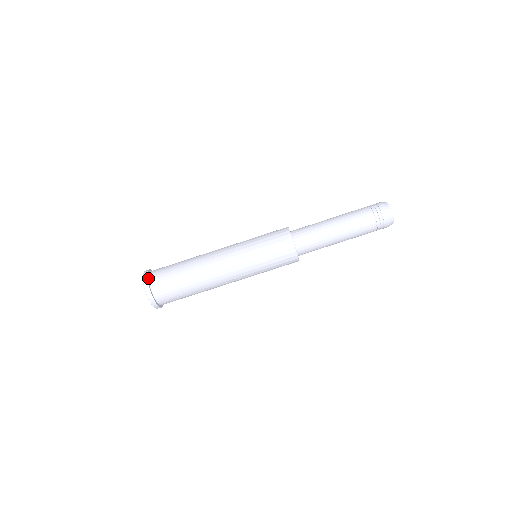
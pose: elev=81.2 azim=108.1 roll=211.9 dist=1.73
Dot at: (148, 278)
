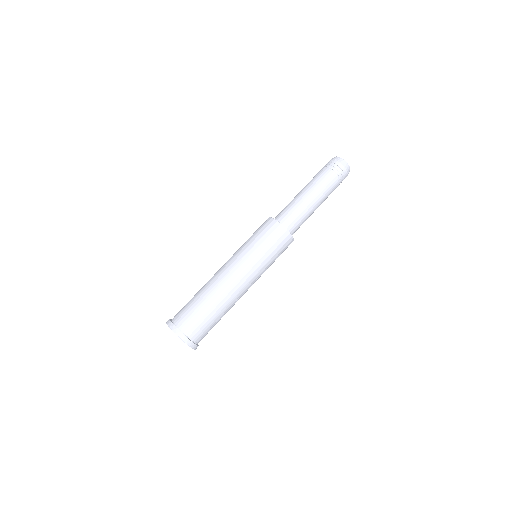
Dot at: (175, 326)
